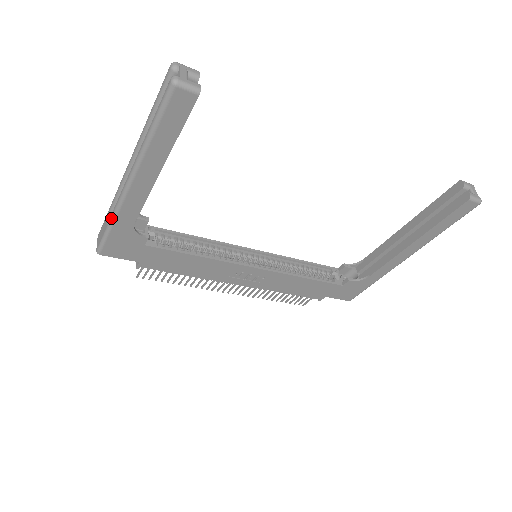
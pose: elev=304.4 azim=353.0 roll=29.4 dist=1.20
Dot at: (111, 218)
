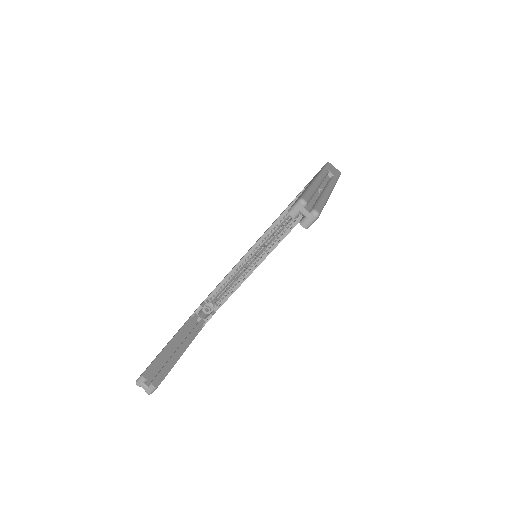
Dot at: occluded
